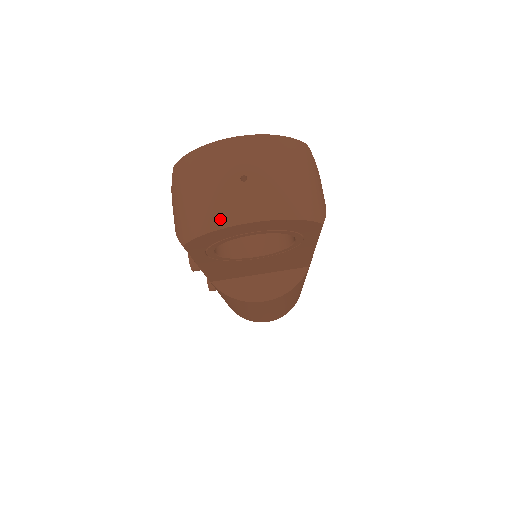
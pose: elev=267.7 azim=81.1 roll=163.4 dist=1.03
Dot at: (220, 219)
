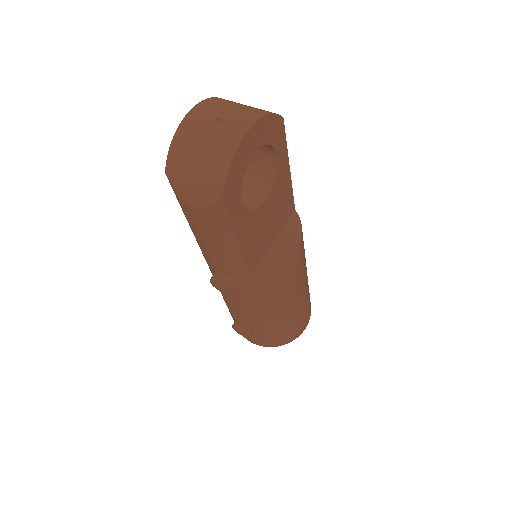
Dot at: (230, 146)
